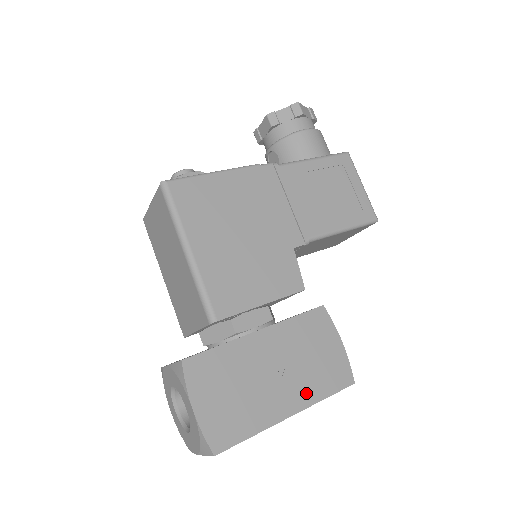
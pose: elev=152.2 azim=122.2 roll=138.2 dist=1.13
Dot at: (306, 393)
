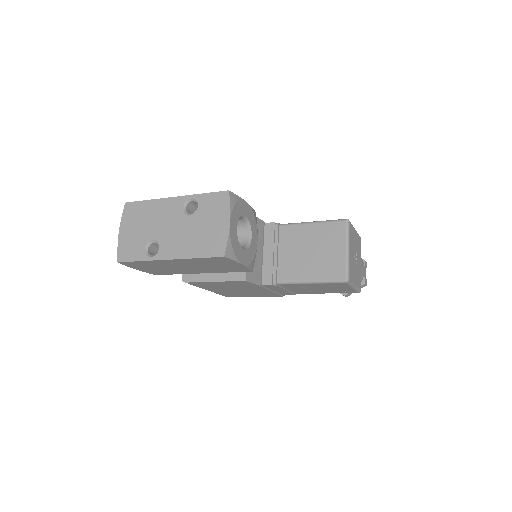
Dot at: occluded
